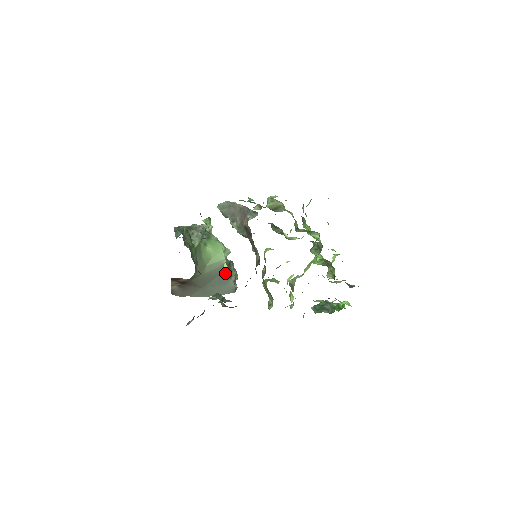
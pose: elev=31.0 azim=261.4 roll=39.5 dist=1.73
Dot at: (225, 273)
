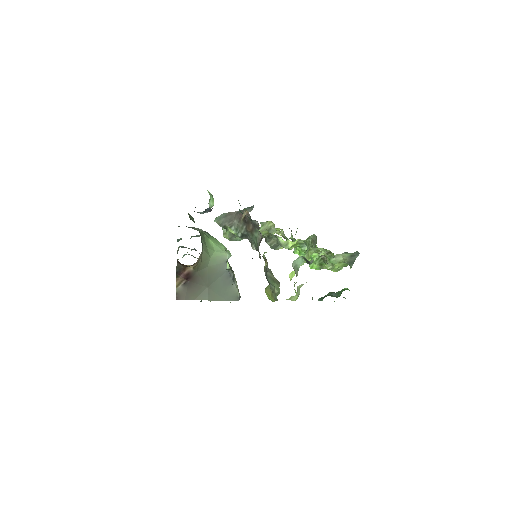
Dot at: (228, 274)
